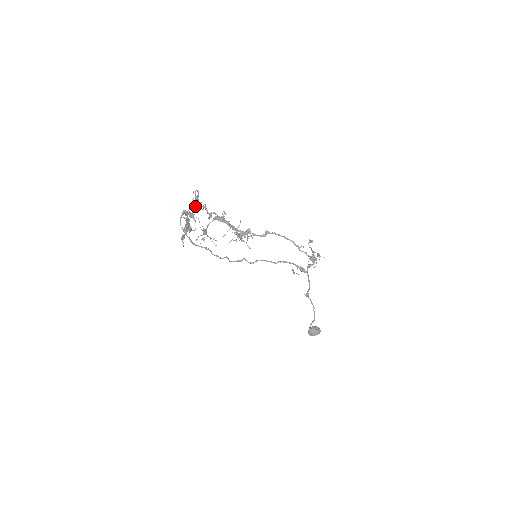
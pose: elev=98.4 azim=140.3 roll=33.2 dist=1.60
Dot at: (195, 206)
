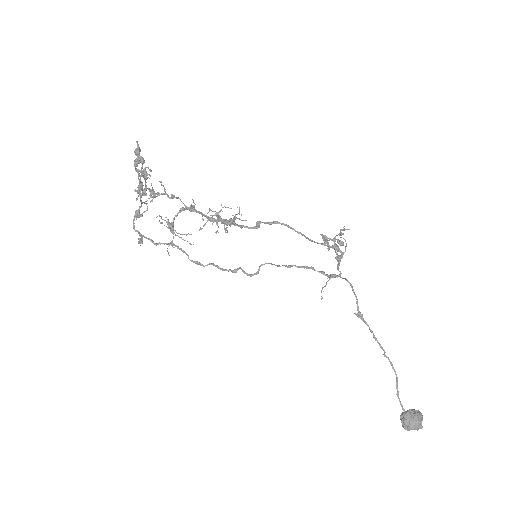
Dot at: (151, 200)
